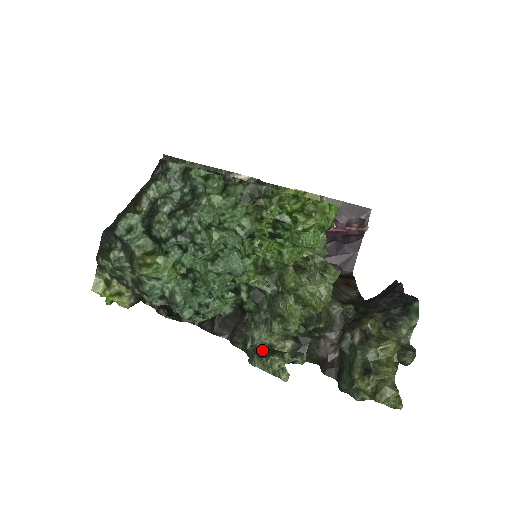
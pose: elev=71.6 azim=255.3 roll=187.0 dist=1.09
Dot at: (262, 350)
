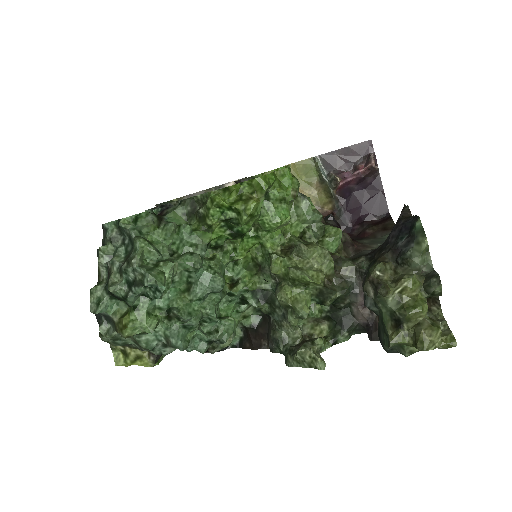
Dot at: (294, 346)
